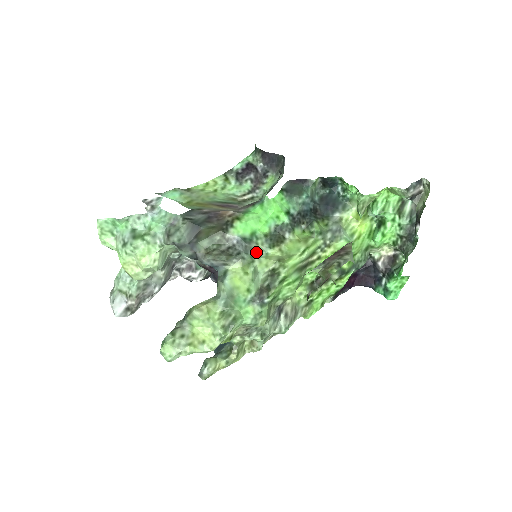
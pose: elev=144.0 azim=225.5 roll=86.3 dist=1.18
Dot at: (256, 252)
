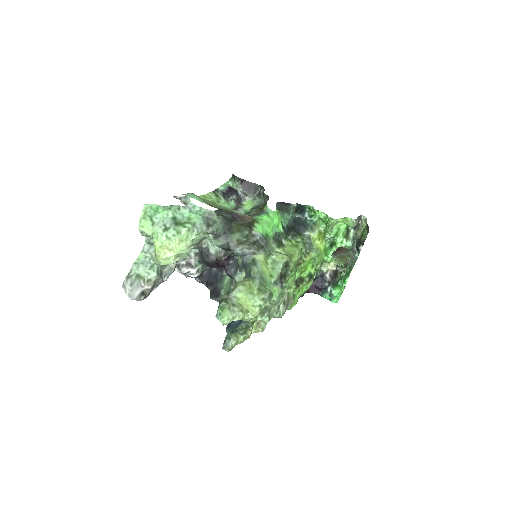
Dot at: (270, 248)
